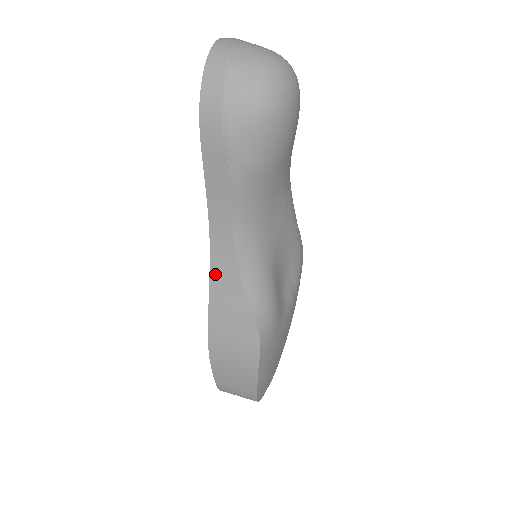
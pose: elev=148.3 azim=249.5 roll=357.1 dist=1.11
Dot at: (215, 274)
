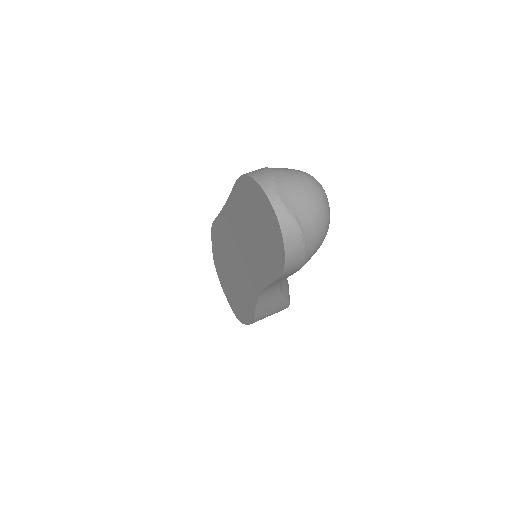
Dot at: (261, 301)
